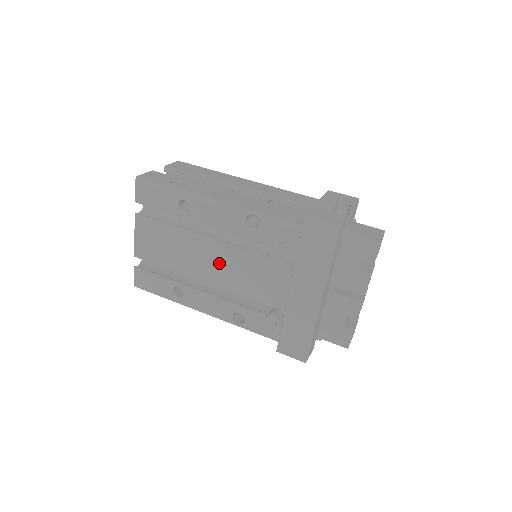
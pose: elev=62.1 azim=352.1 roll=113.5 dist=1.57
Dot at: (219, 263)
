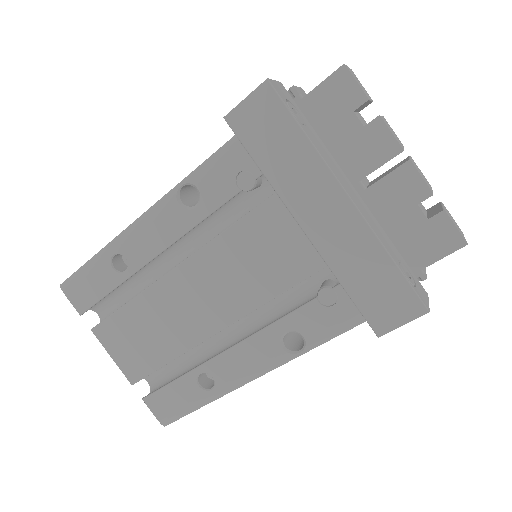
Dot at: (207, 290)
